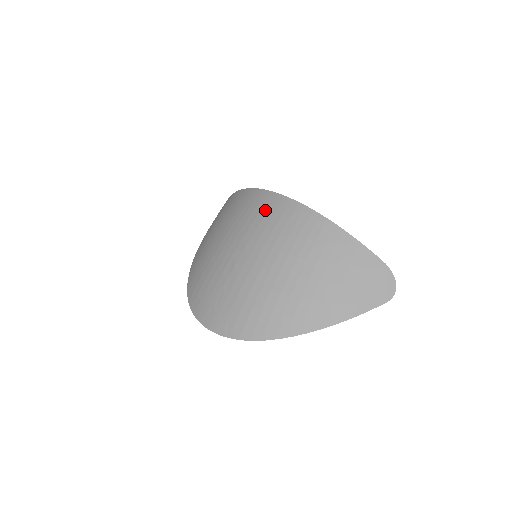
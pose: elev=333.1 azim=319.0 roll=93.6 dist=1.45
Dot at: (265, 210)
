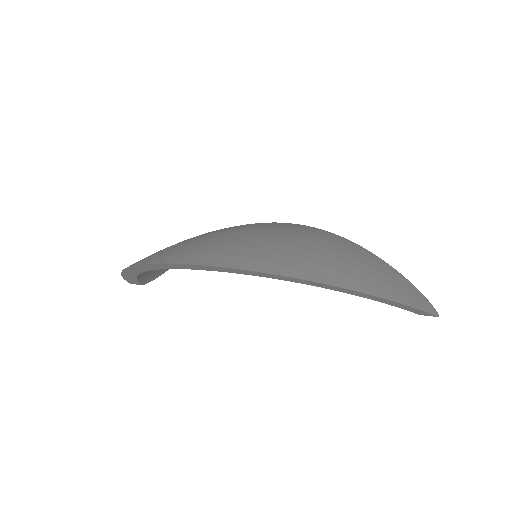
Dot at: (270, 223)
